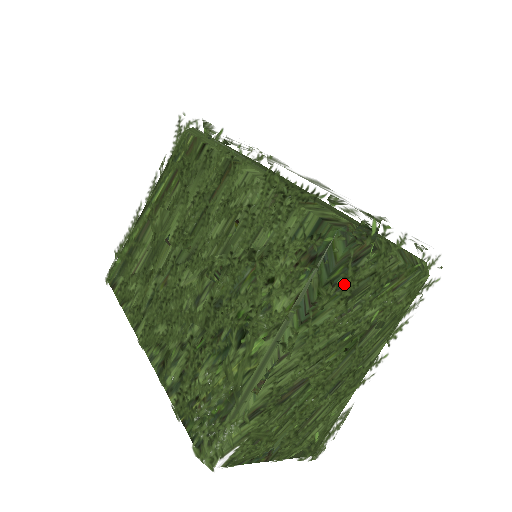
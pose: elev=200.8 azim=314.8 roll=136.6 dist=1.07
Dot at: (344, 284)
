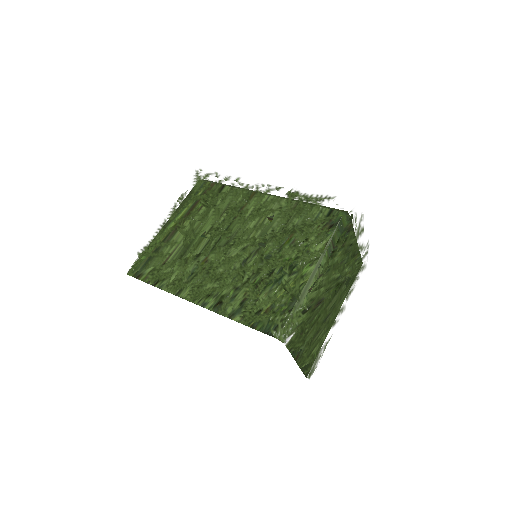
Dot at: (347, 240)
